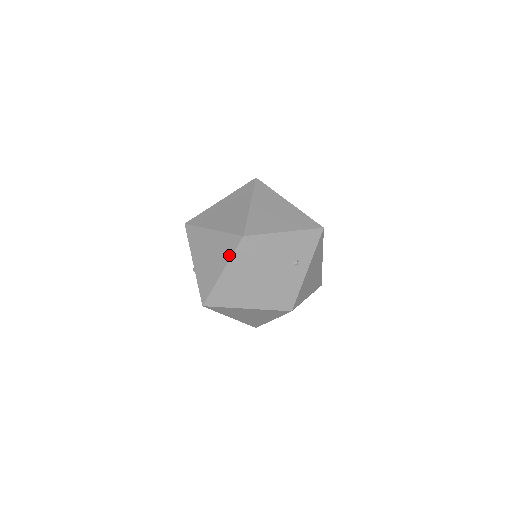
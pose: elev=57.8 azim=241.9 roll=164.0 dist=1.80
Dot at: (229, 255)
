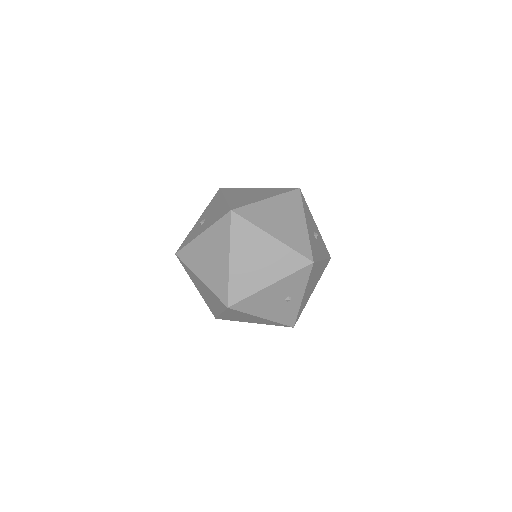
Dot at: (221, 309)
